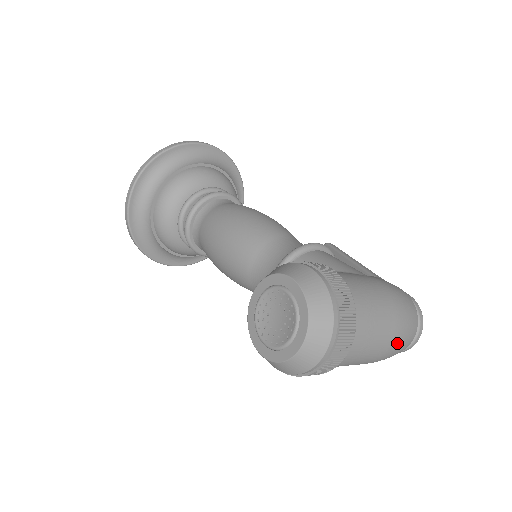
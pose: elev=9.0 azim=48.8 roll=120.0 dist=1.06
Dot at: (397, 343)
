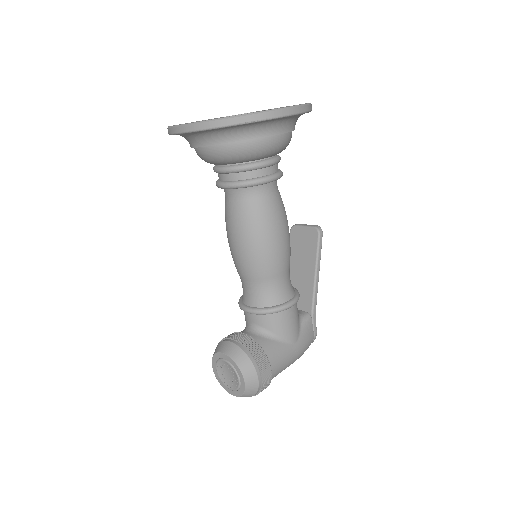
Dot at: occluded
